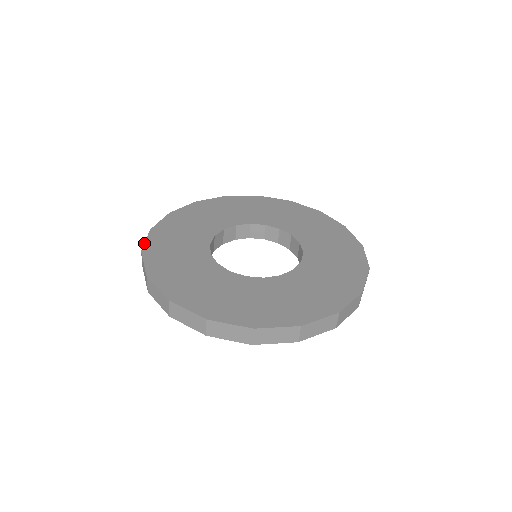
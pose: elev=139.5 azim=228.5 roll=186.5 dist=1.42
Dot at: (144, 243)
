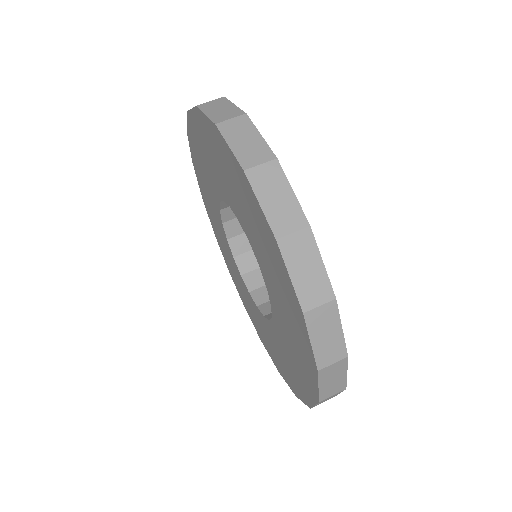
Dot at: occluded
